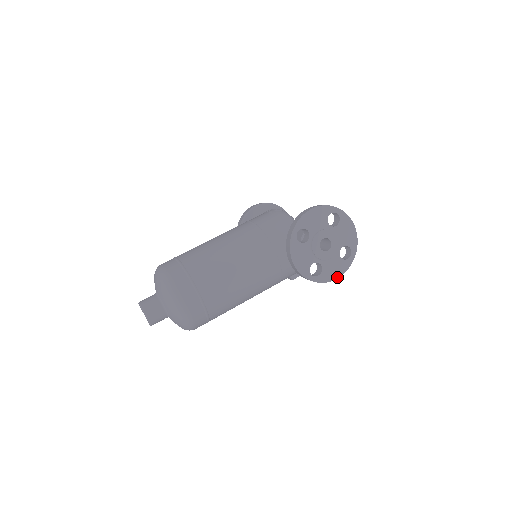
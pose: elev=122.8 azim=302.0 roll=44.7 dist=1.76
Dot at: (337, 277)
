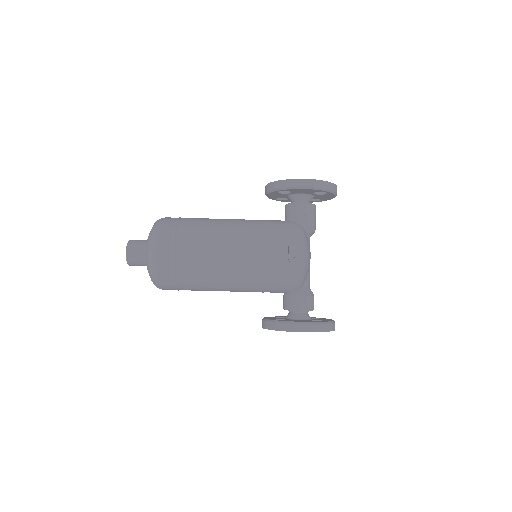
Dot at: occluded
